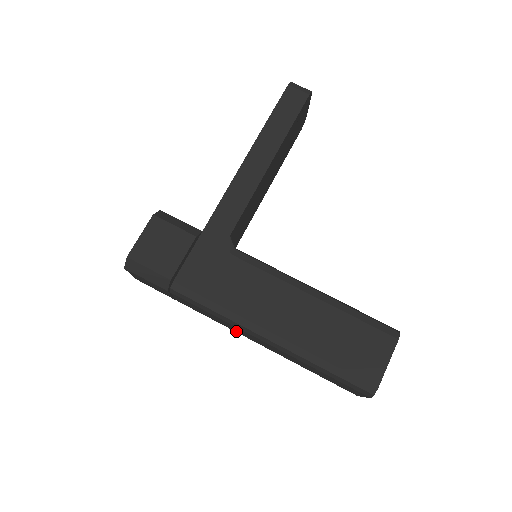
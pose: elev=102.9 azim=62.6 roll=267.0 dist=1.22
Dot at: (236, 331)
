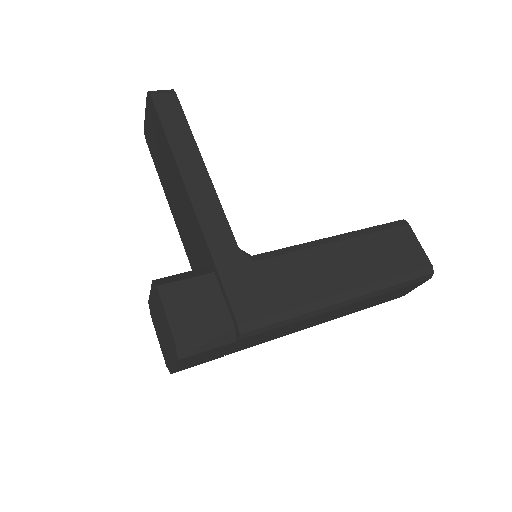
Dot at: (296, 330)
